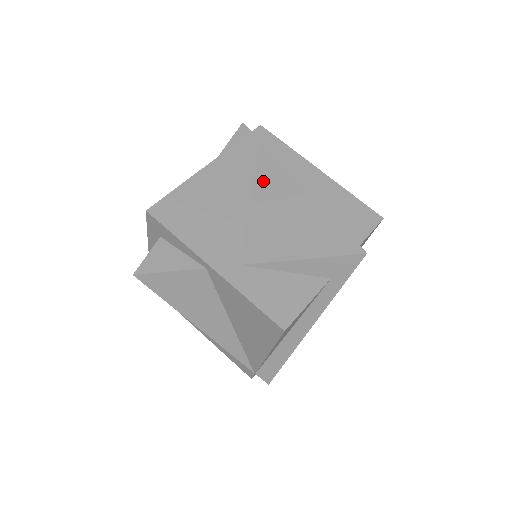
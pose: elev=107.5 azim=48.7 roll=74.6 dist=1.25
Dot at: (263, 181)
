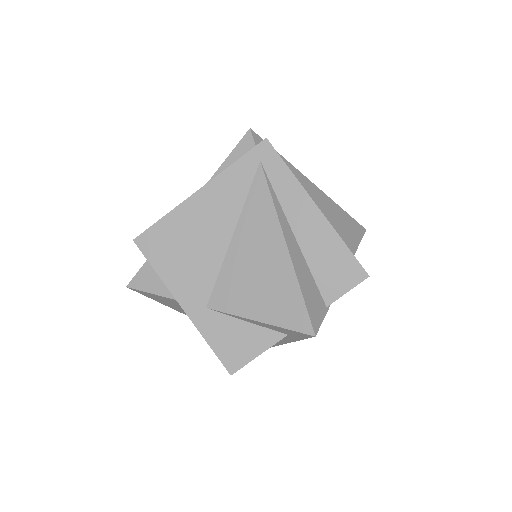
Dot at: (249, 218)
